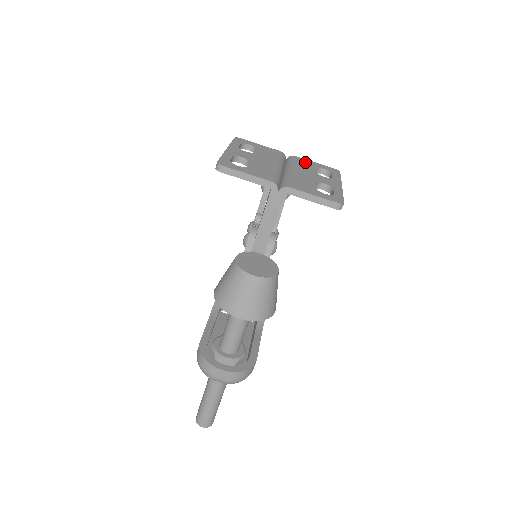
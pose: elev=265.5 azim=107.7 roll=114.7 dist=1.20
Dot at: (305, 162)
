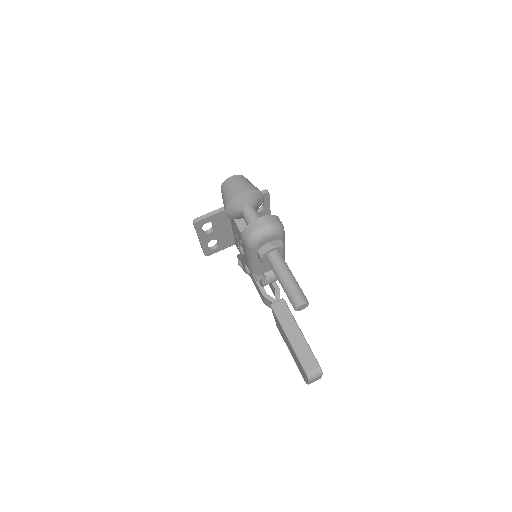
Dot at: occluded
